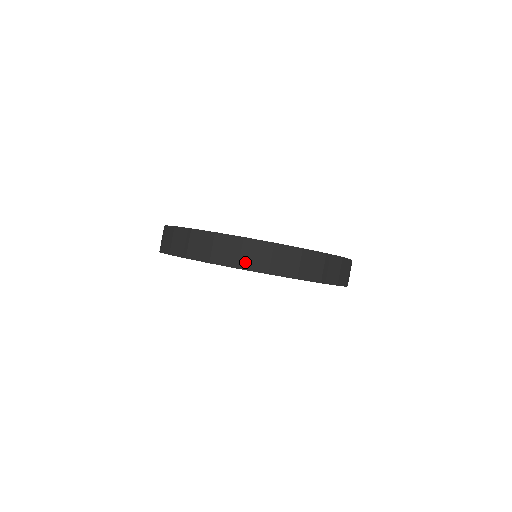
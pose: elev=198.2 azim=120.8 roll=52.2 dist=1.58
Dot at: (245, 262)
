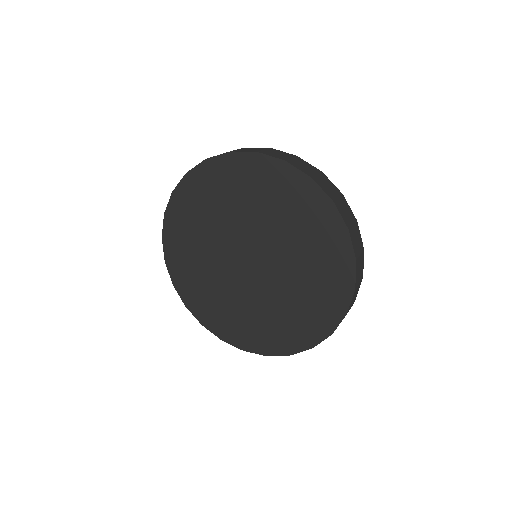
Dot at: (339, 205)
